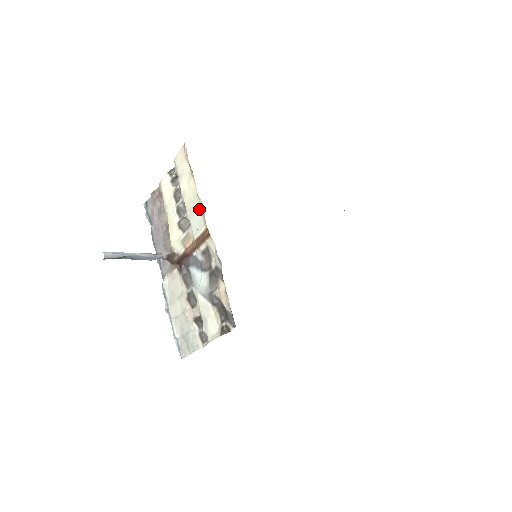
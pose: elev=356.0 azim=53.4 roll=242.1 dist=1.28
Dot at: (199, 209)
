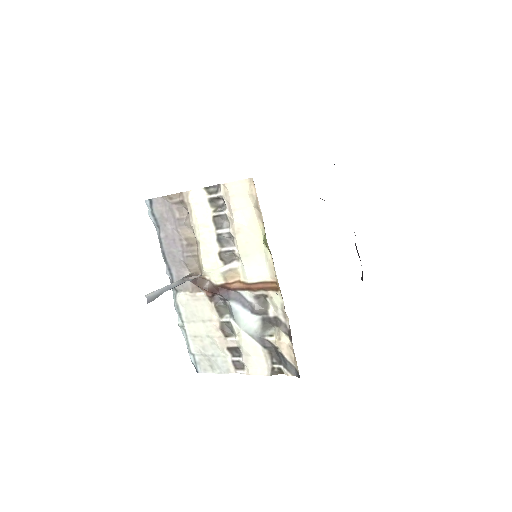
Dot at: (263, 257)
